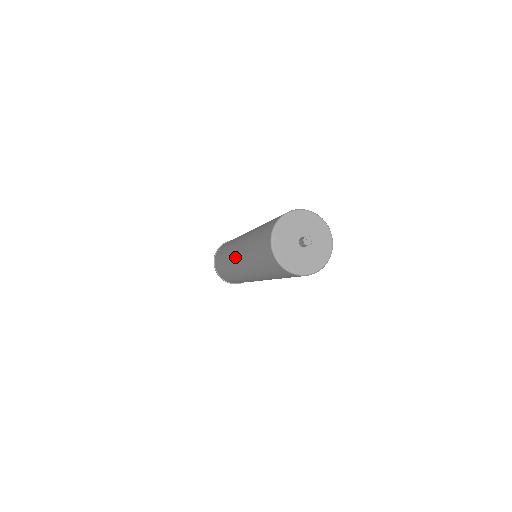
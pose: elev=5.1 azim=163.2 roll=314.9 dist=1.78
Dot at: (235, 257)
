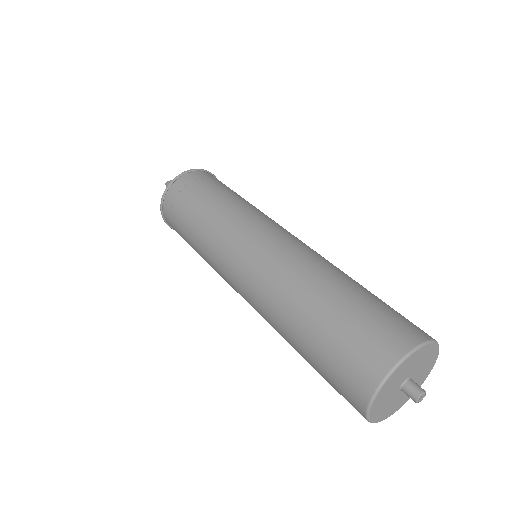
Dot at: (245, 256)
